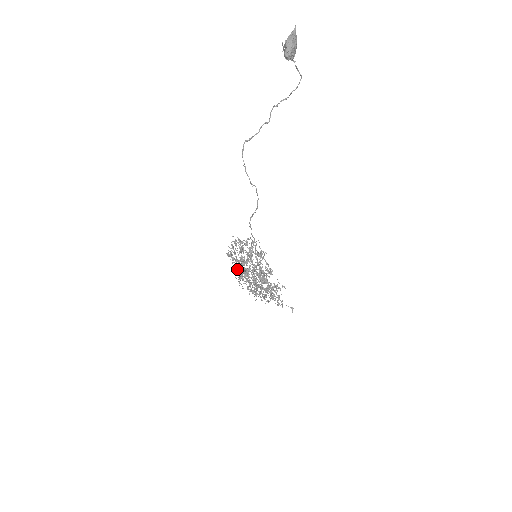
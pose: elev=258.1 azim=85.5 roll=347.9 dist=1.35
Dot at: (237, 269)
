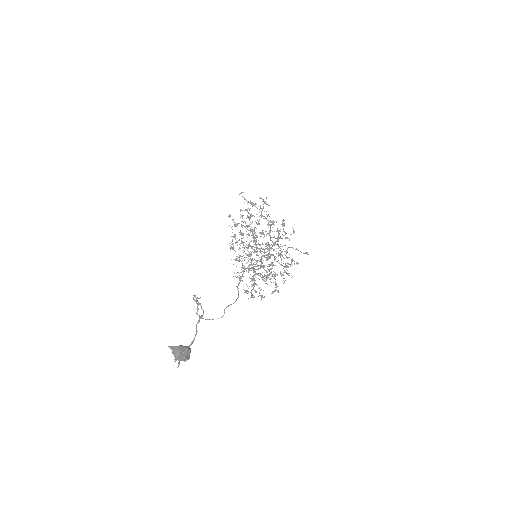
Dot at: occluded
